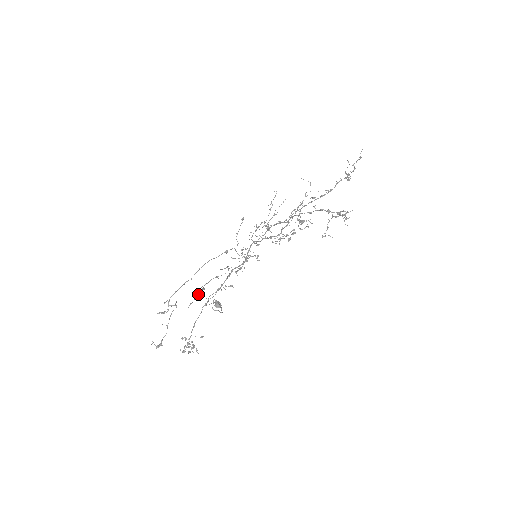
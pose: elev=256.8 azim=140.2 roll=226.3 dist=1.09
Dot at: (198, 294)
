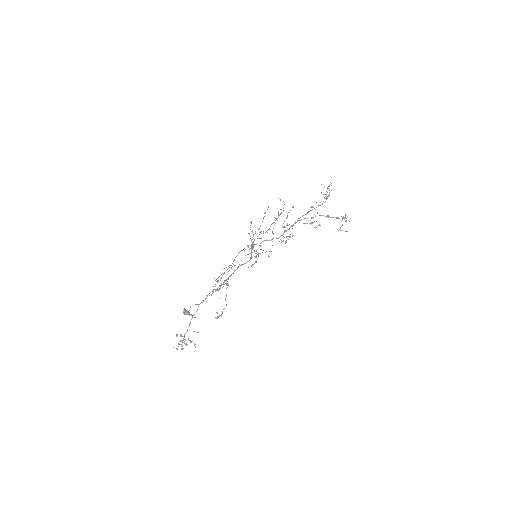
Dot at: occluded
